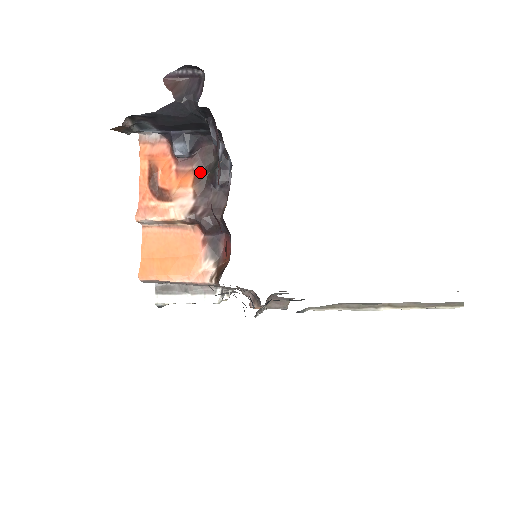
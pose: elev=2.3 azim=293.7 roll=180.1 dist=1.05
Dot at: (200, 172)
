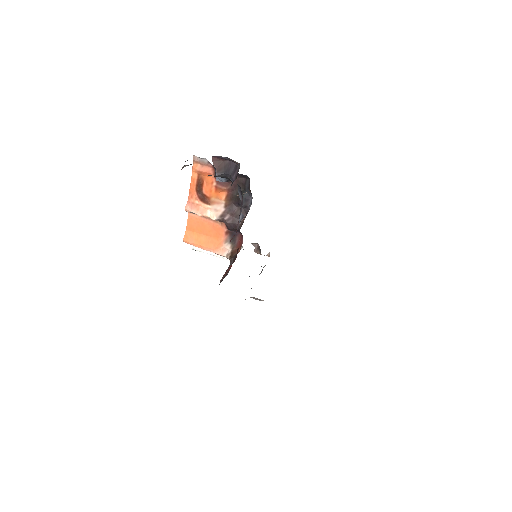
Dot at: (232, 192)
